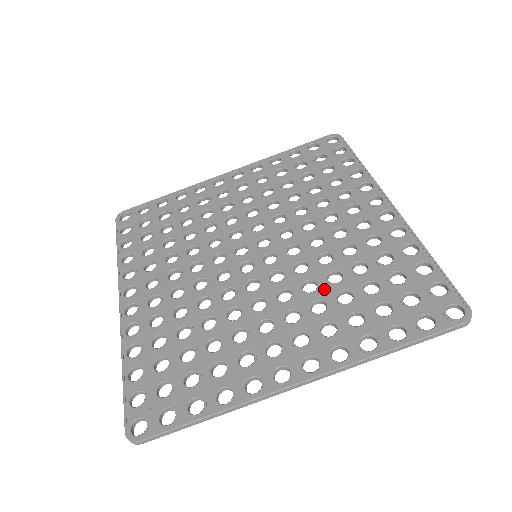
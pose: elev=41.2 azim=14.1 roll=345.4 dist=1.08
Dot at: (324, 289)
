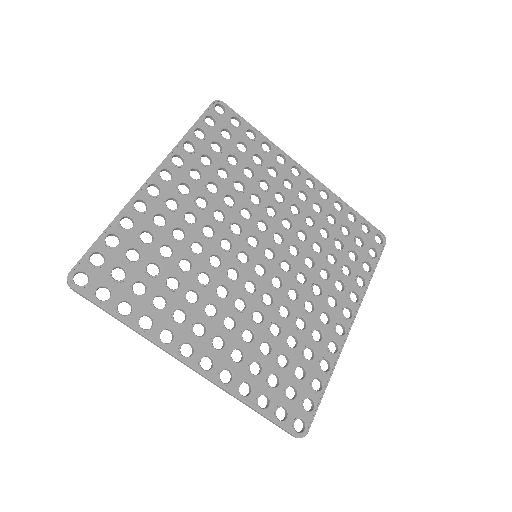
Dot at: (263, 329)
